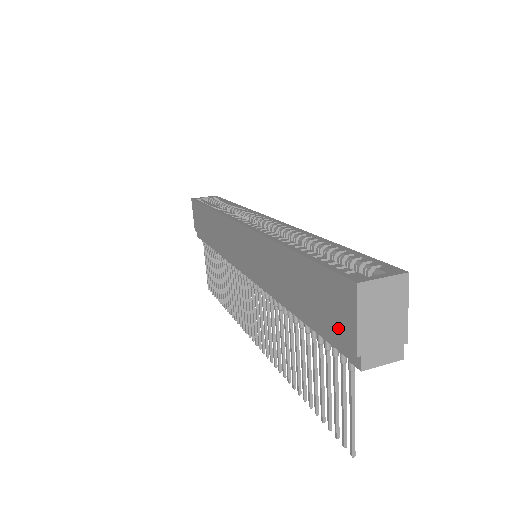
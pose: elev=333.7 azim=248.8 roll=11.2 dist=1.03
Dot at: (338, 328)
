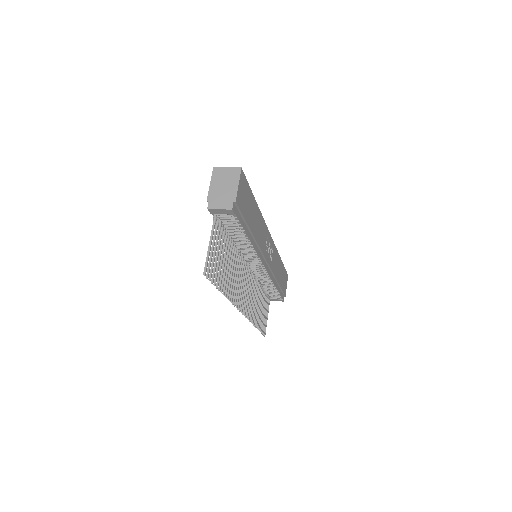
Dot at: occluded
